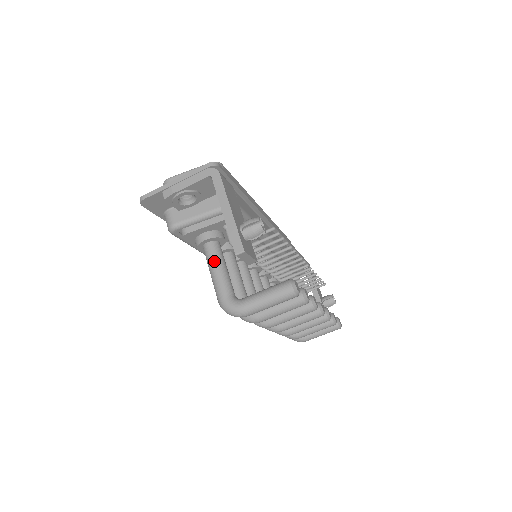
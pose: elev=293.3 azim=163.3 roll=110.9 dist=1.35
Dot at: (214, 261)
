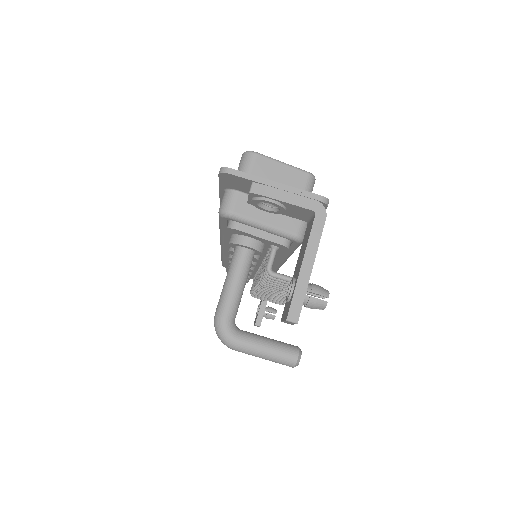
Dot at: (240, 273)
